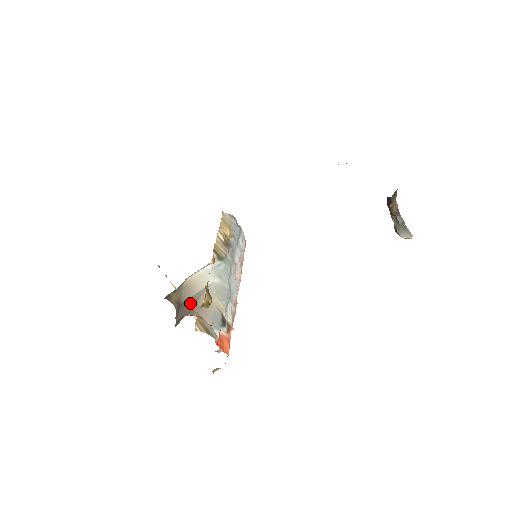
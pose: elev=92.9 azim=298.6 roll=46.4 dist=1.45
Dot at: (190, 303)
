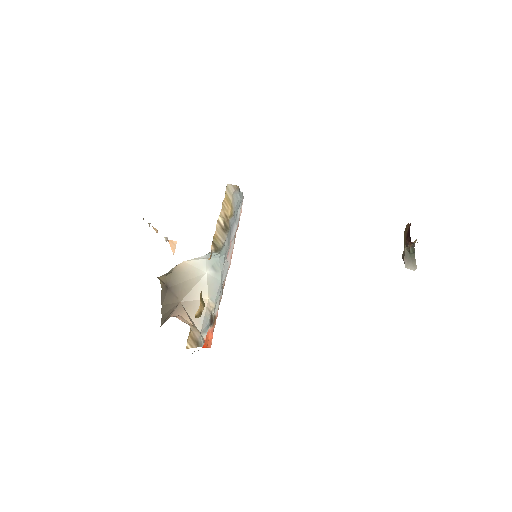
Dot at: (179, 293)
